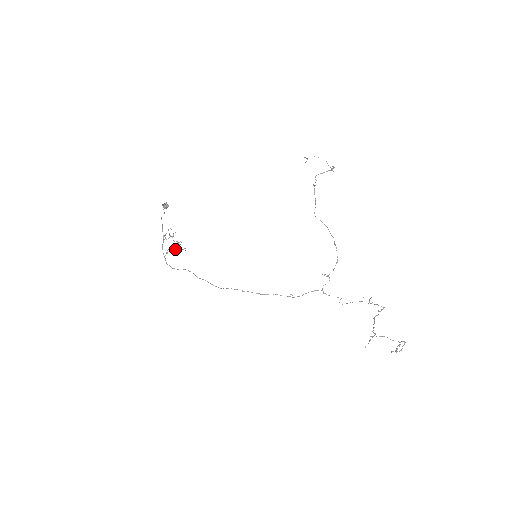
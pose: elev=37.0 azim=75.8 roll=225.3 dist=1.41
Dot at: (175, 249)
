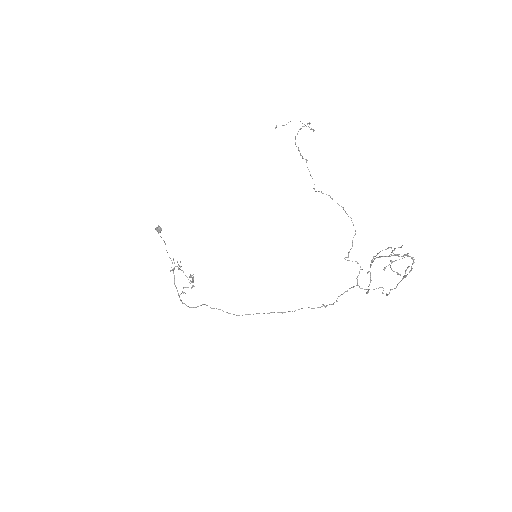
Dot at: (192, 287)
